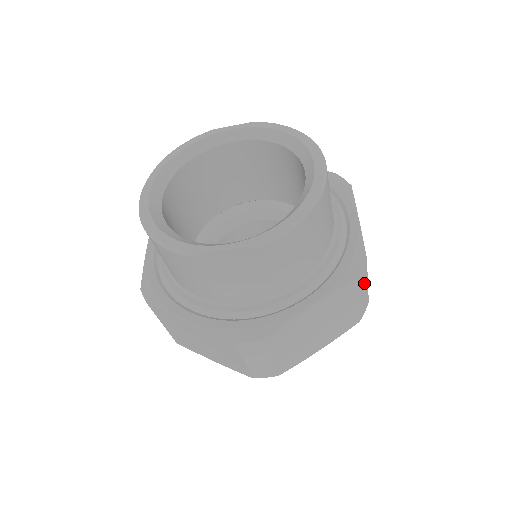
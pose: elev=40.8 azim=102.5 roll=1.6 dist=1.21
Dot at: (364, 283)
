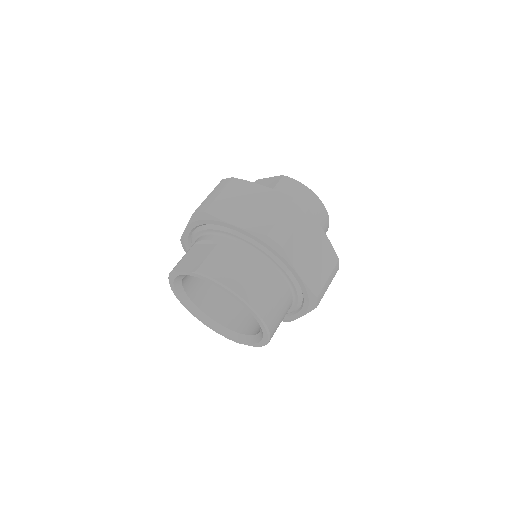
Dot at: (325, 287)
